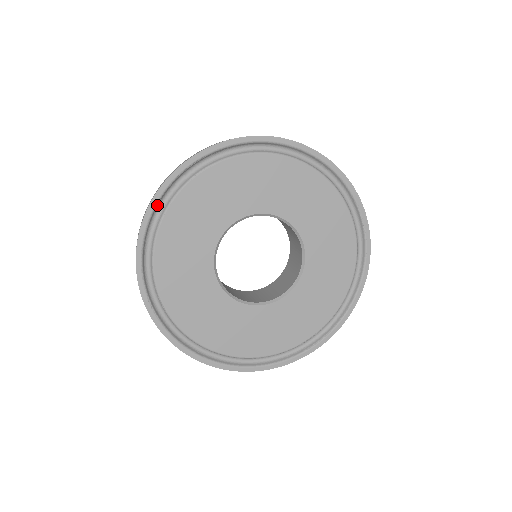
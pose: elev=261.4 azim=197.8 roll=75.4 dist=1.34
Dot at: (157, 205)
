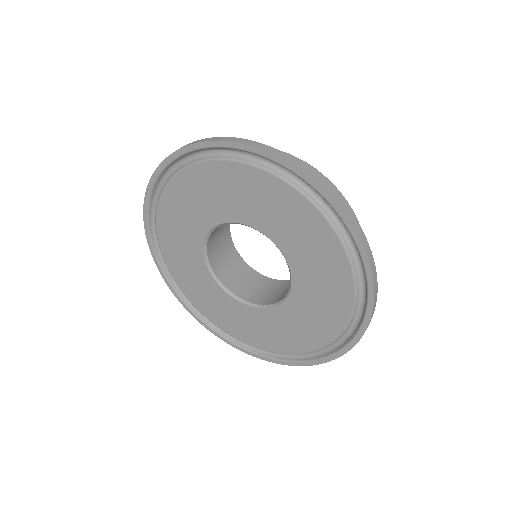
Dot at: (156, 251)
